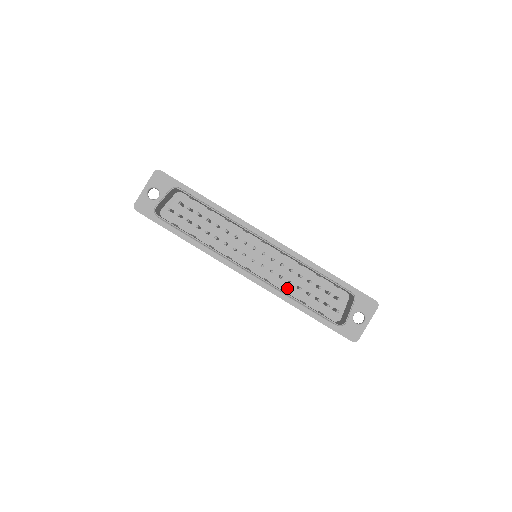
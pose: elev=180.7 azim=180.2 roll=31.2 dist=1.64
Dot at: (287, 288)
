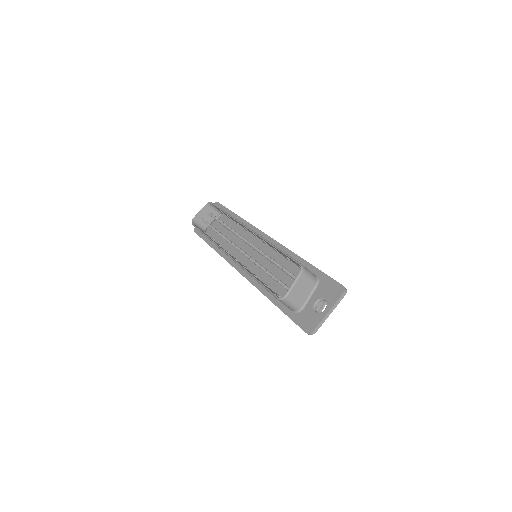
Dot at: (266, 279)
